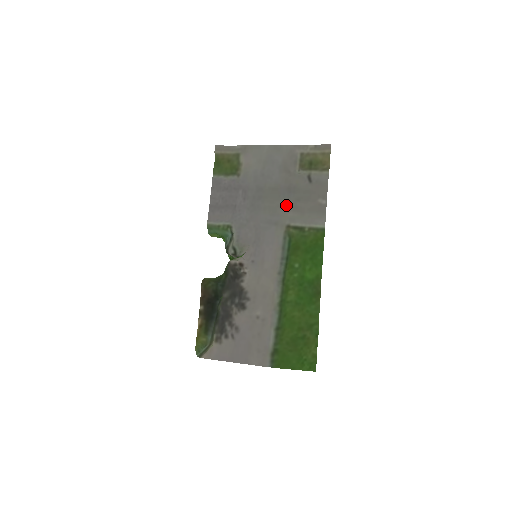
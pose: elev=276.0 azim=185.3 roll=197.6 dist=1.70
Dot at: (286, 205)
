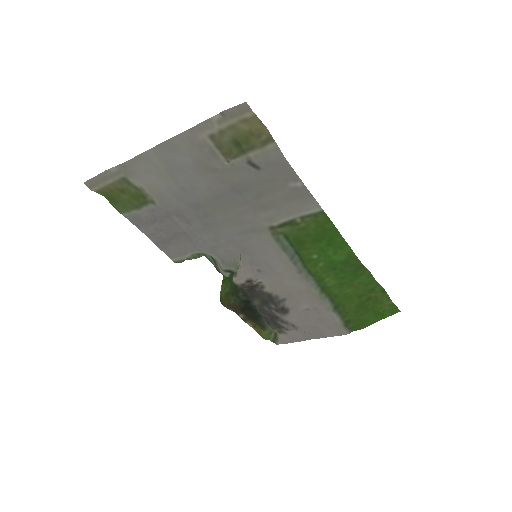
Dot at: (248, 209)
